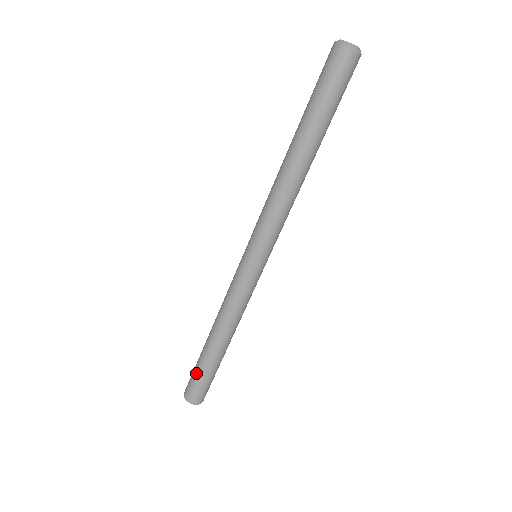
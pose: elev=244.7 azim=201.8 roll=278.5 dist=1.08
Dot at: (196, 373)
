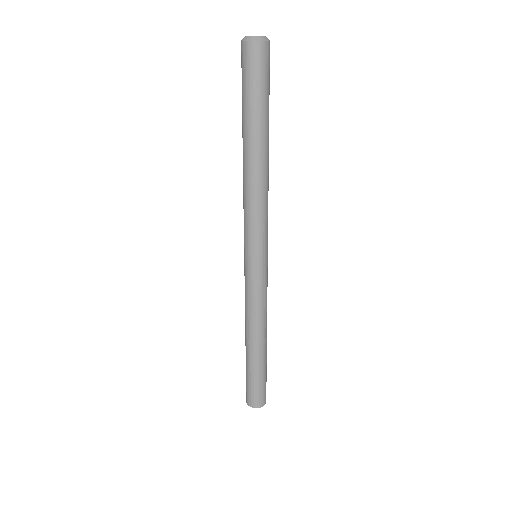
Dot at: (249, 380)
